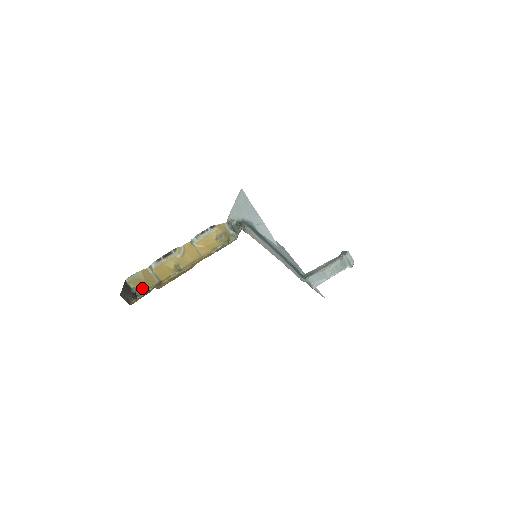
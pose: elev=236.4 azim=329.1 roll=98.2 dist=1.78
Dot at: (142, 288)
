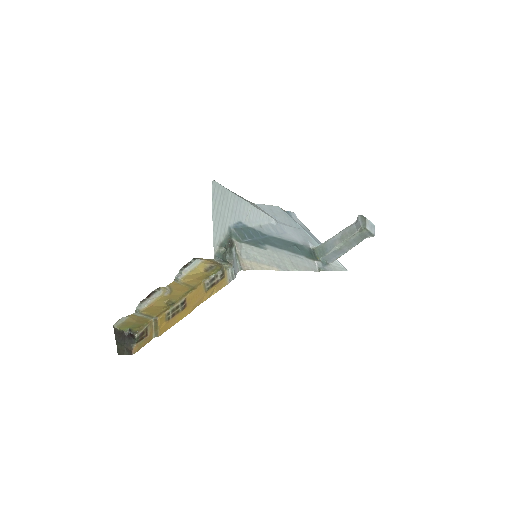
Dot at: (136, 327)
